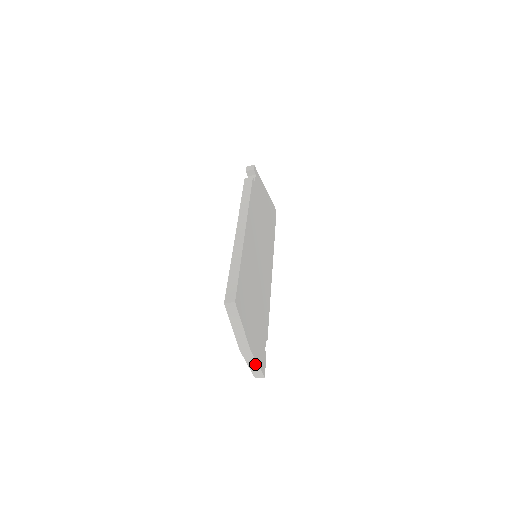
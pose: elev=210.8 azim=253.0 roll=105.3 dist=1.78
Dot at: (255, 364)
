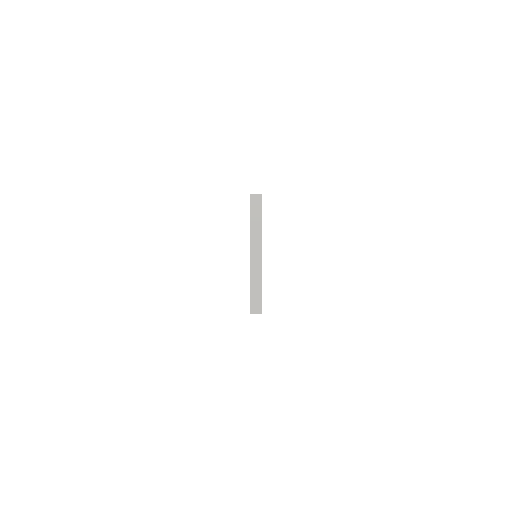
Dot at: (259, 284)
